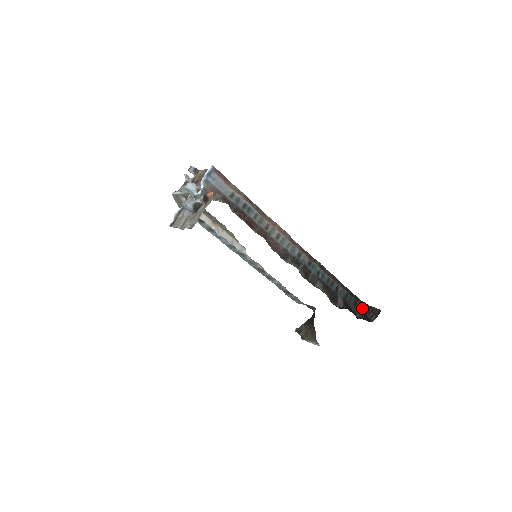
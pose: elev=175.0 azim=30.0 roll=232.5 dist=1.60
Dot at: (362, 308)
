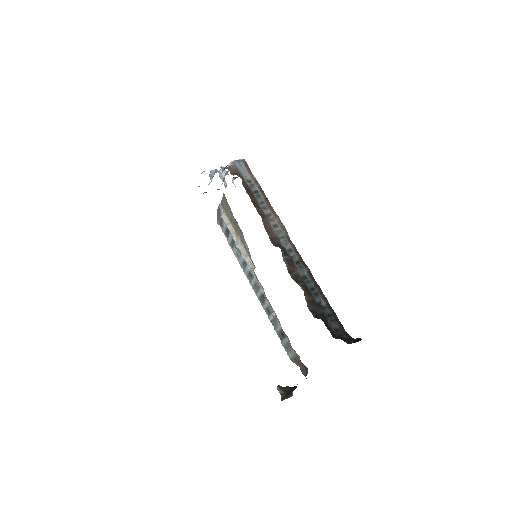
Dot at: (345, 338)
